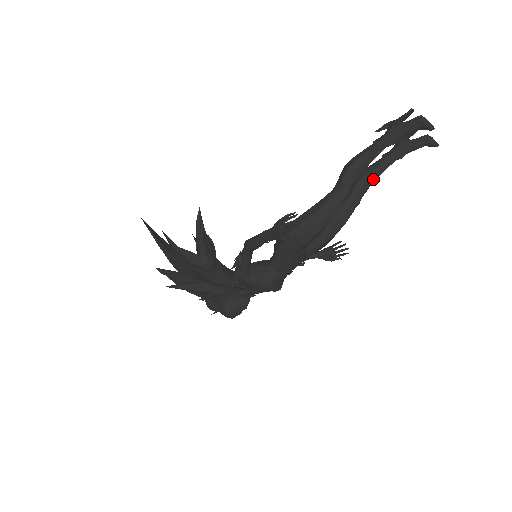
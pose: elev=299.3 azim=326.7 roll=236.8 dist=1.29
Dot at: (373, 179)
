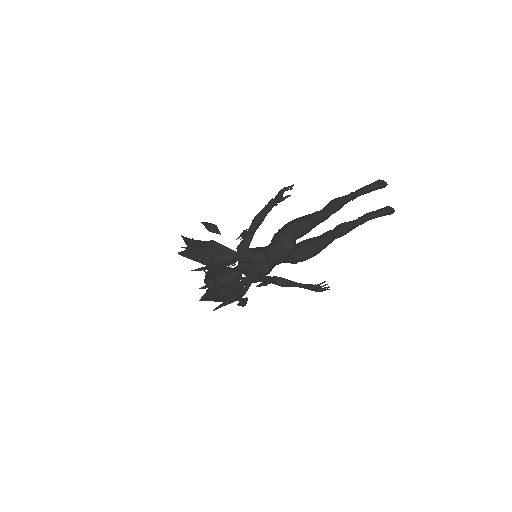
Dot at: (350, 226)
